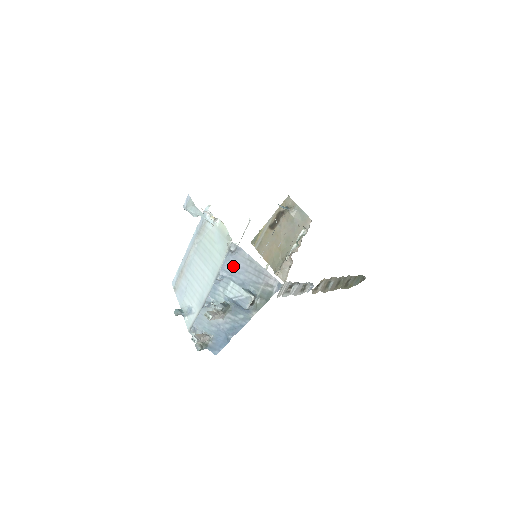
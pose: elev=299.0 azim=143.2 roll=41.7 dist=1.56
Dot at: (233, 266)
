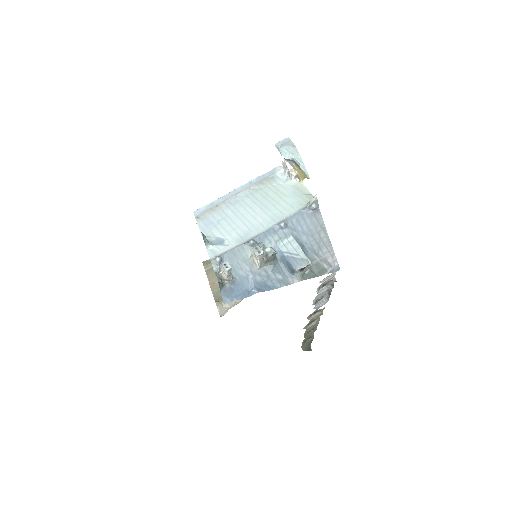
Dot at: (302, 223)
